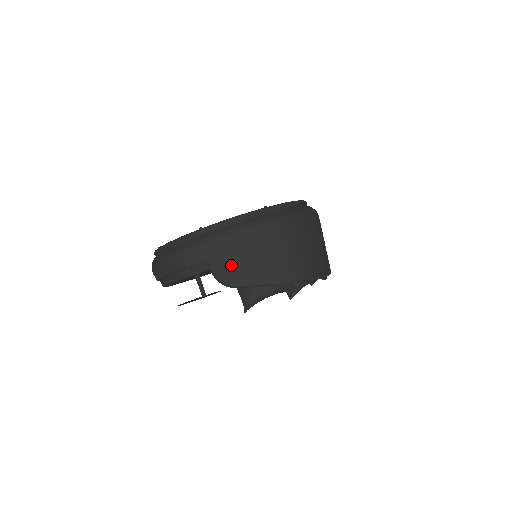
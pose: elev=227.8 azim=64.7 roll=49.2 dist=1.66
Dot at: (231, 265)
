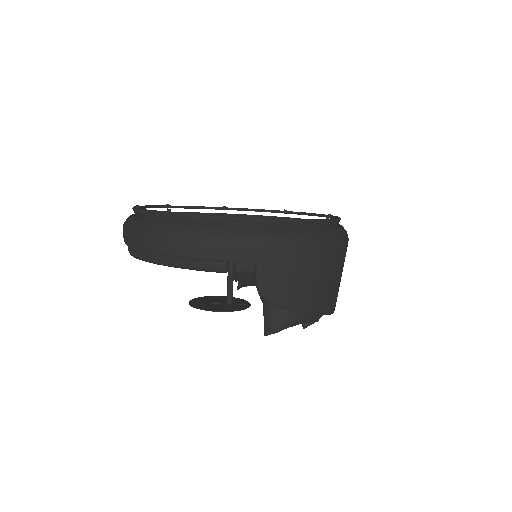
Dot at: (285, 278)
